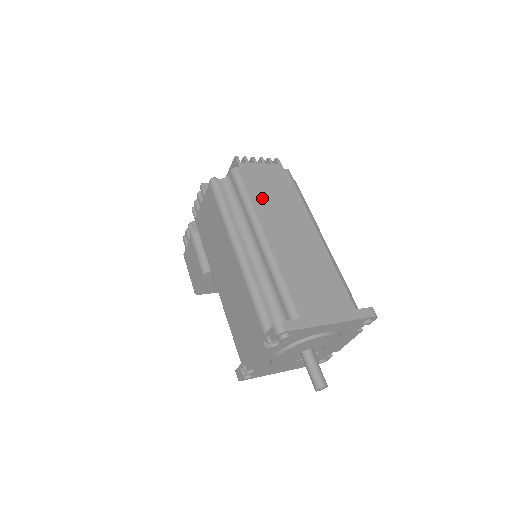
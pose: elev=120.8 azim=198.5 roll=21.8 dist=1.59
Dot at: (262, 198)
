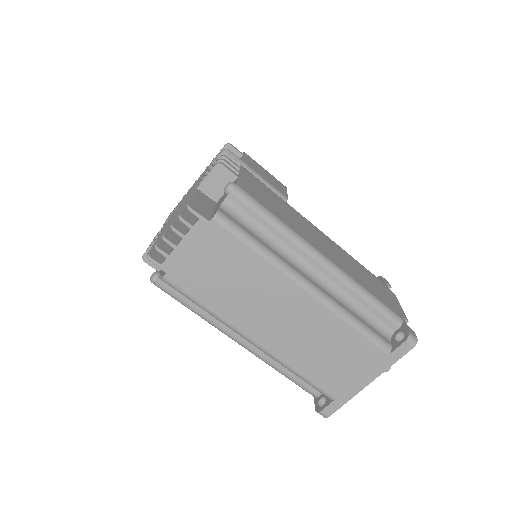
Dot at: (219, 298)
